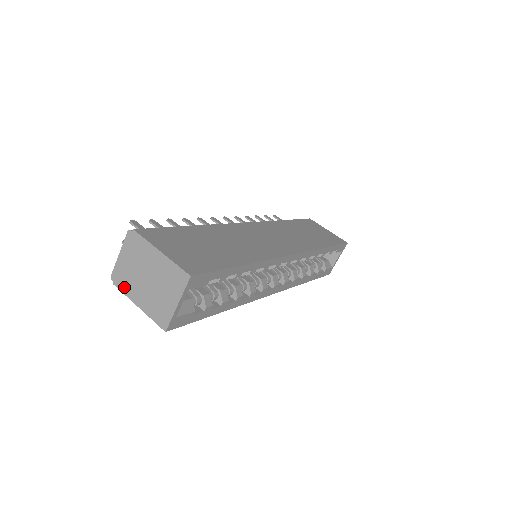
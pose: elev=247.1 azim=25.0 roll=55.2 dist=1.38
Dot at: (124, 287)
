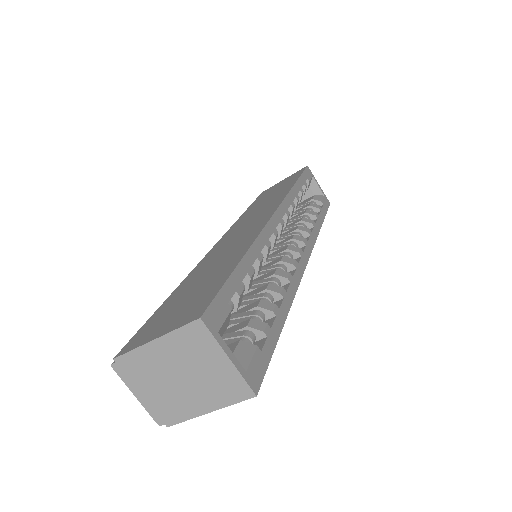
Dot at: (177, 415)
